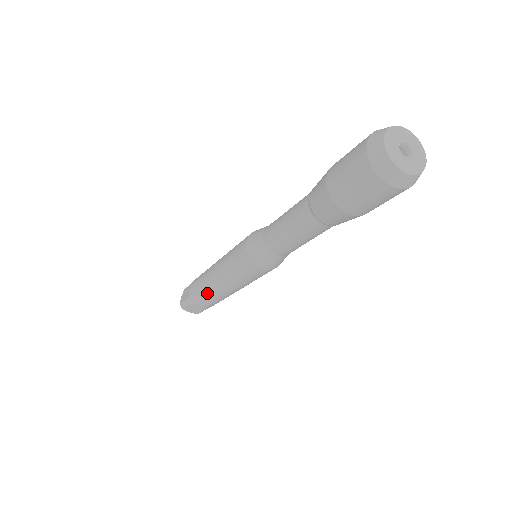
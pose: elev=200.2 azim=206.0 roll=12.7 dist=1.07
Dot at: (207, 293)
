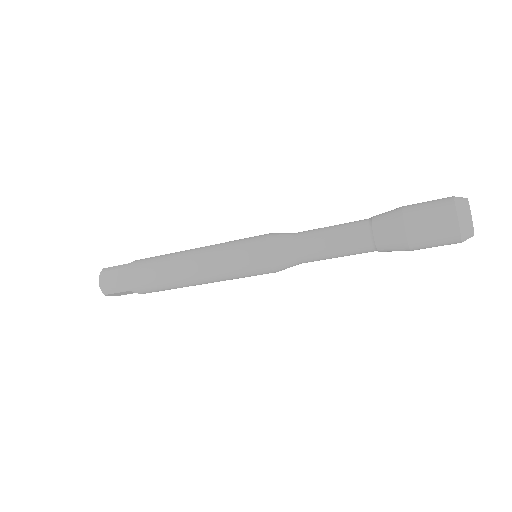
Dot at: (171, 285)
